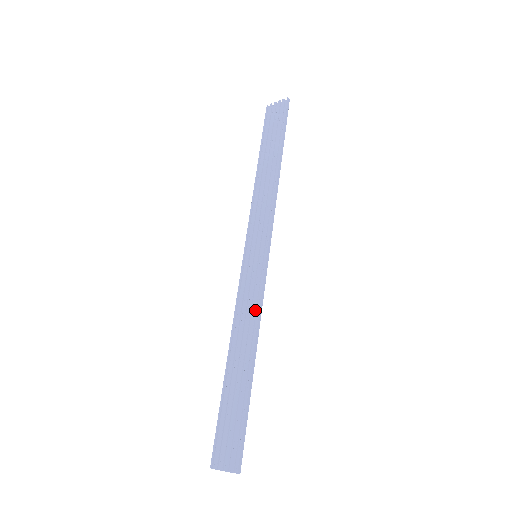
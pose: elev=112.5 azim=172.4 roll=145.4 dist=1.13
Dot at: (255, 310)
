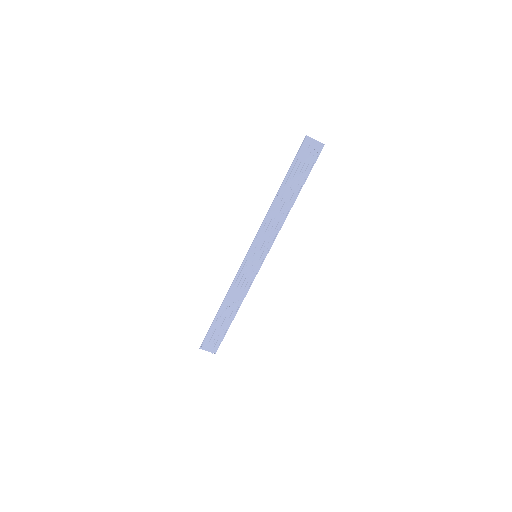
Dot at: (246, 289)
